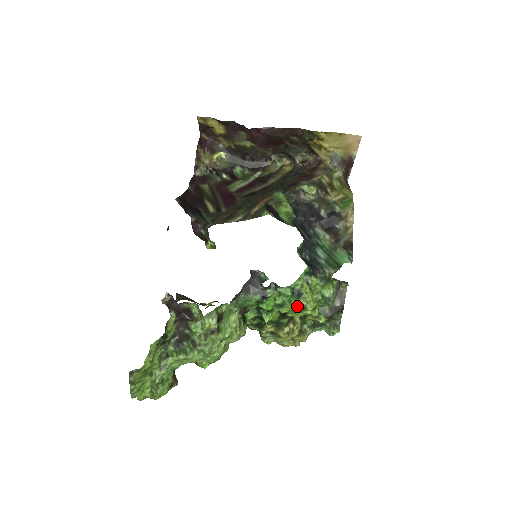
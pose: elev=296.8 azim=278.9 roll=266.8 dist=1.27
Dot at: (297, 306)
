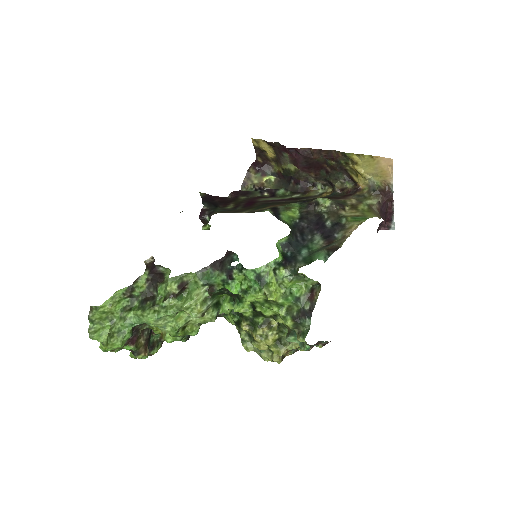
Dot at: (260, 295)
